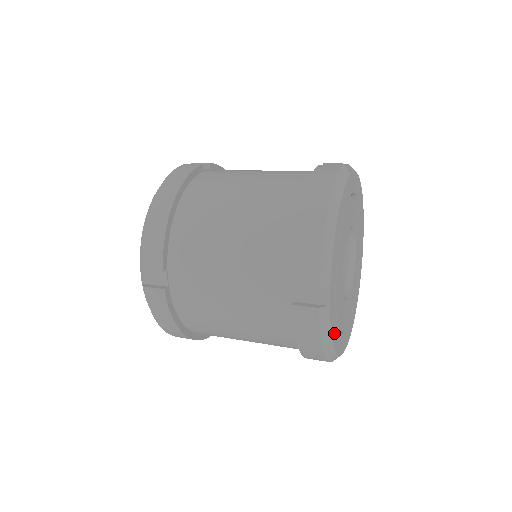
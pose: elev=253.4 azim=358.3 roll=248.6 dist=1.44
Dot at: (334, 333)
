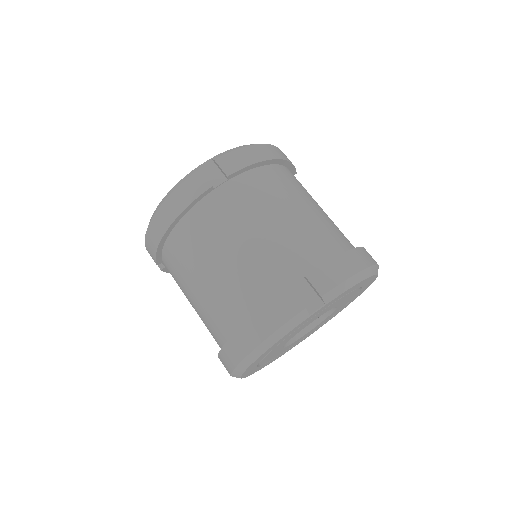
Dot at: (278, 342)
